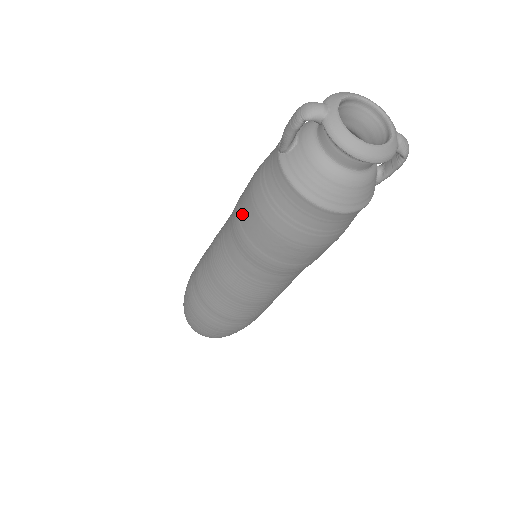
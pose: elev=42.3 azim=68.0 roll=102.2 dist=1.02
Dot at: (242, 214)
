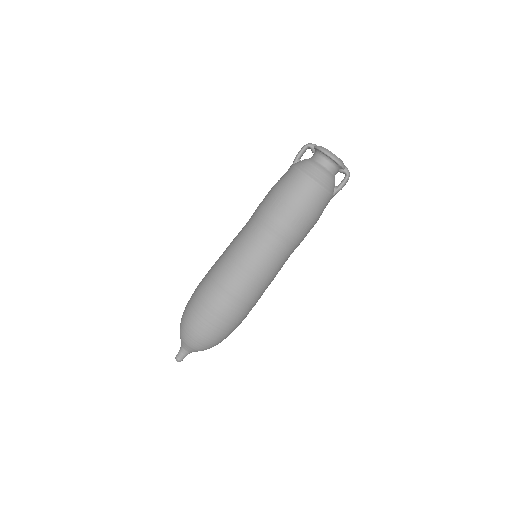
Dot at: (263, 200)
